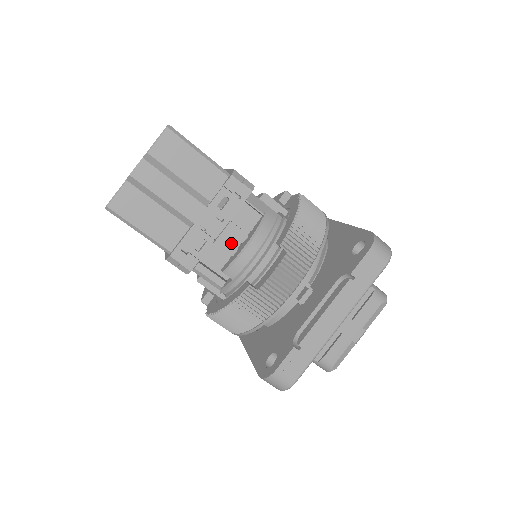
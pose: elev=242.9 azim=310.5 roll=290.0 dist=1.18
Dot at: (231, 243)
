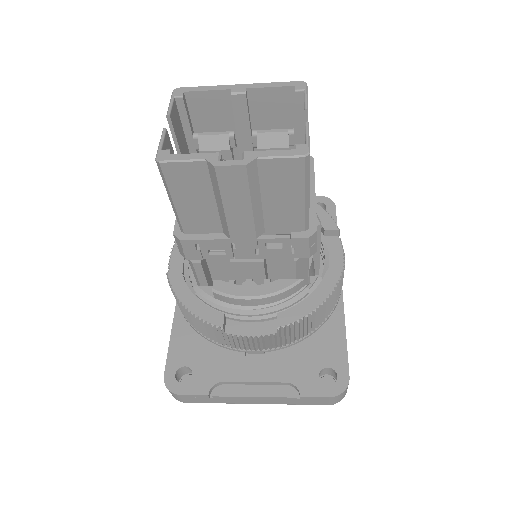
Dot at: (244, 271)
